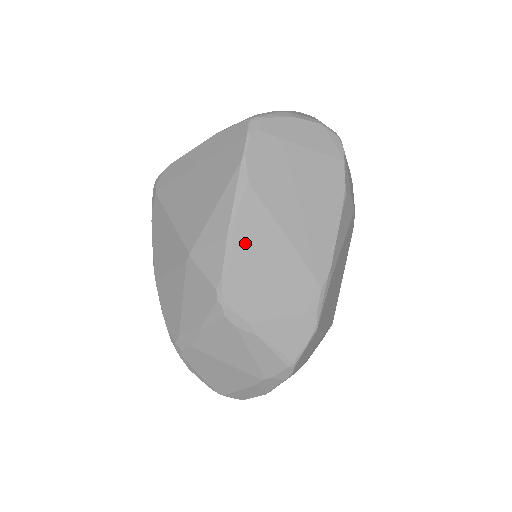
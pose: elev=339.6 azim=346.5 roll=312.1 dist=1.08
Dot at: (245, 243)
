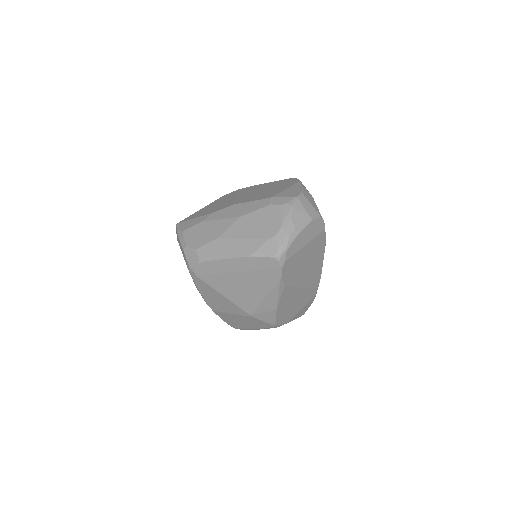
Dot at: (285, 304)
